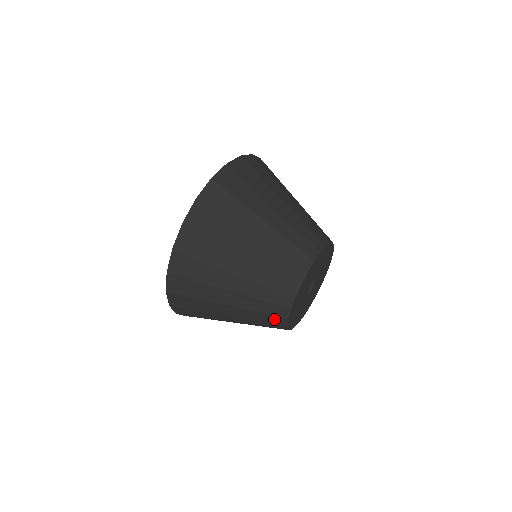
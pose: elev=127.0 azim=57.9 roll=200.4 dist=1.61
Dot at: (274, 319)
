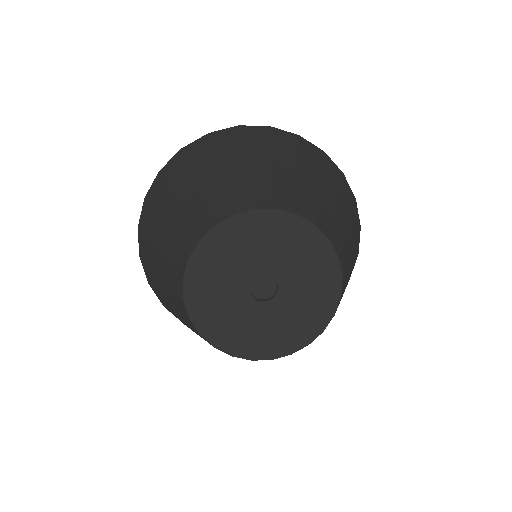
Dot at: (180, 302)
